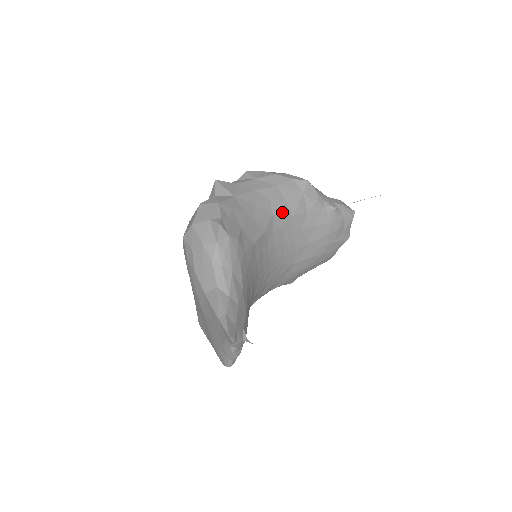
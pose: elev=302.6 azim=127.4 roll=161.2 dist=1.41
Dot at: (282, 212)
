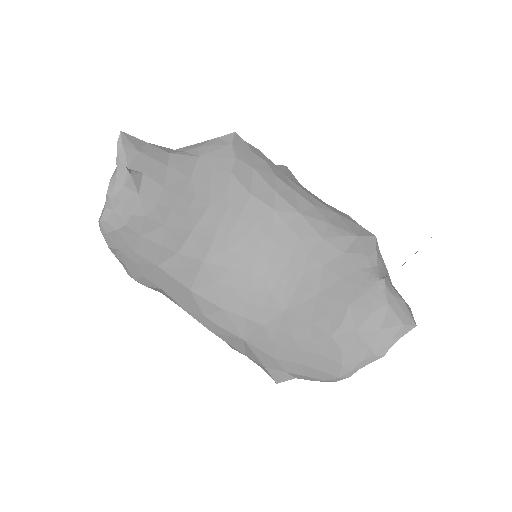
Dot at: (314, 224)
